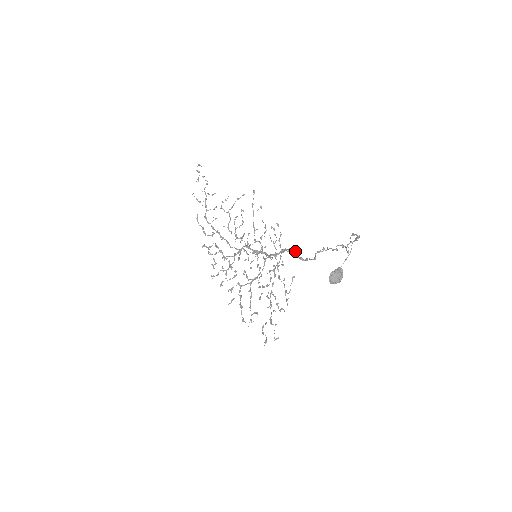
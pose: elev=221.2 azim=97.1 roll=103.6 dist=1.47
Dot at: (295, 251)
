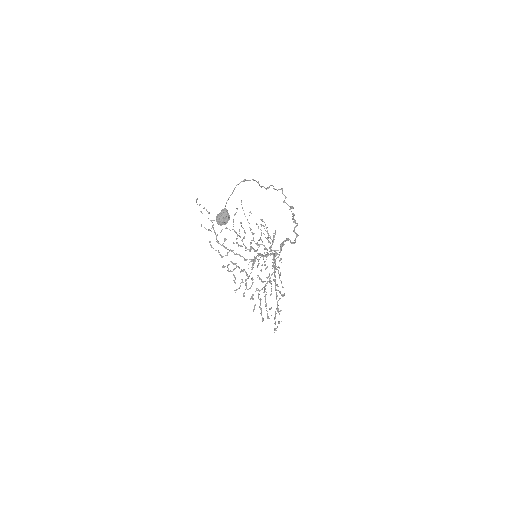
Dot at: (288, 239)
